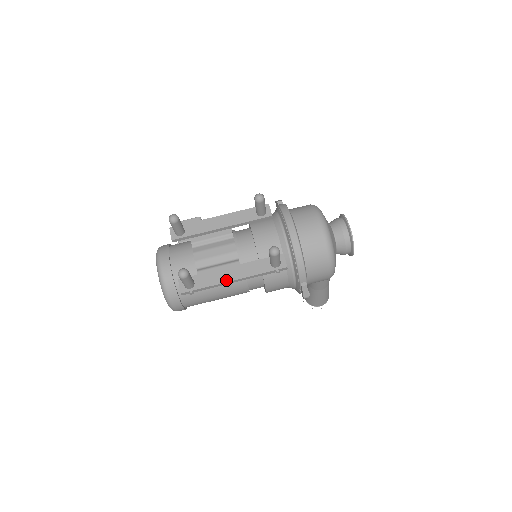
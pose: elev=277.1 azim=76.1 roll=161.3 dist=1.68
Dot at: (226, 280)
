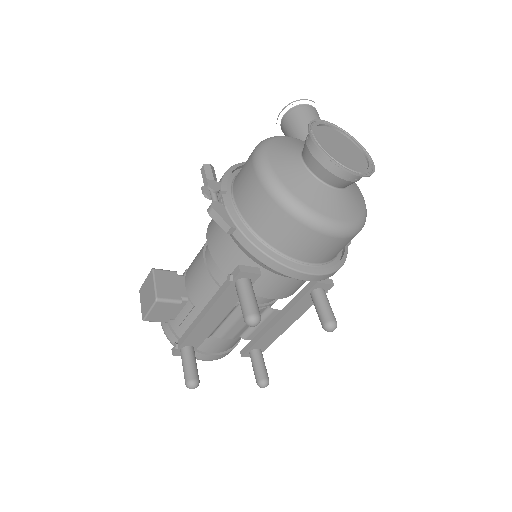
Dot at: (284, 330)
